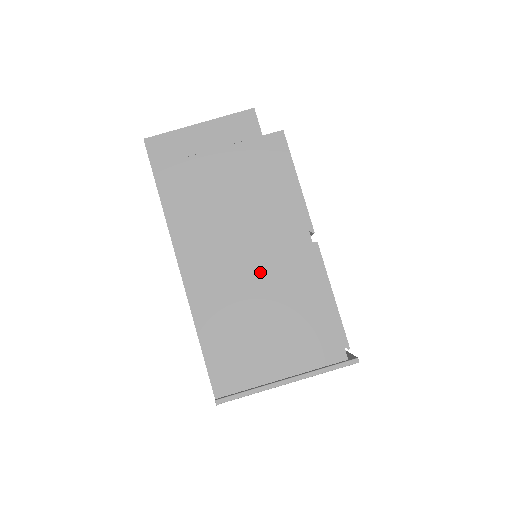
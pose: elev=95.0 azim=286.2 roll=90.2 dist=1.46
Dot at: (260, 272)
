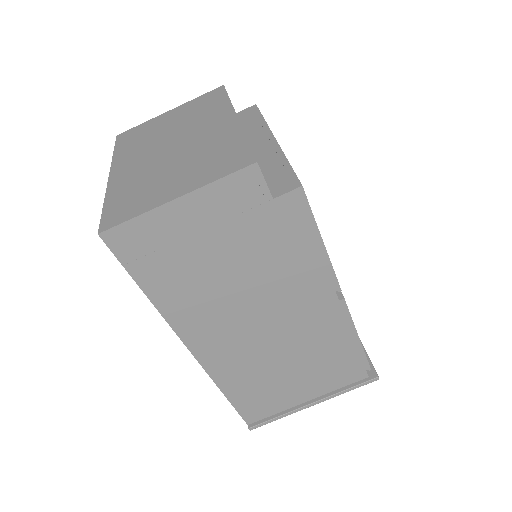
Dot at: (281, 337)
